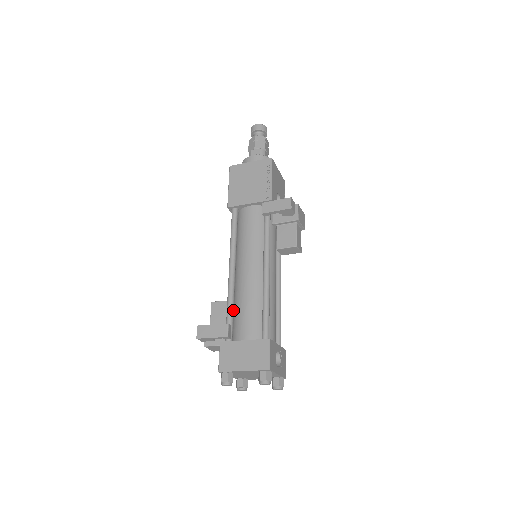
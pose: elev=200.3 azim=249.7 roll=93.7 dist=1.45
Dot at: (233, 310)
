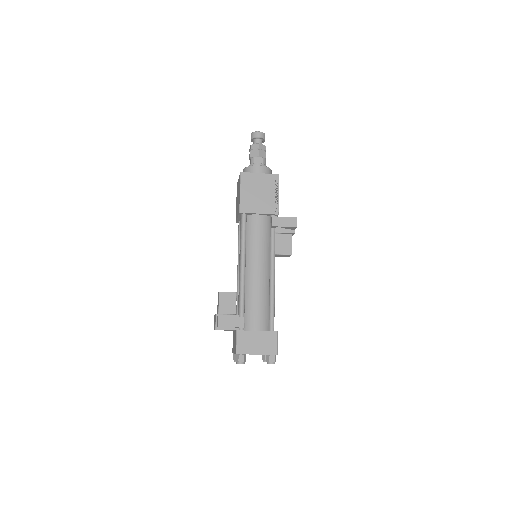
Dot at: (244, 304)
